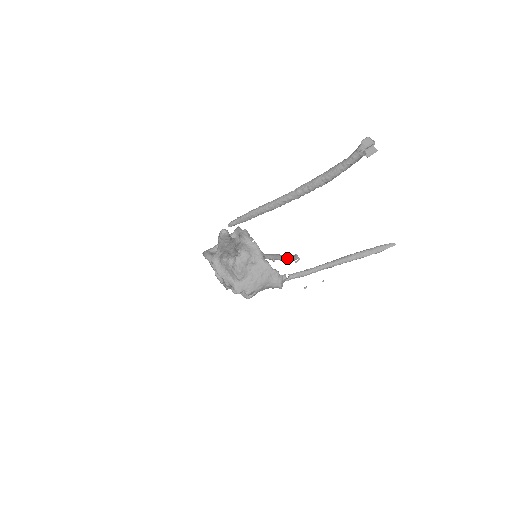
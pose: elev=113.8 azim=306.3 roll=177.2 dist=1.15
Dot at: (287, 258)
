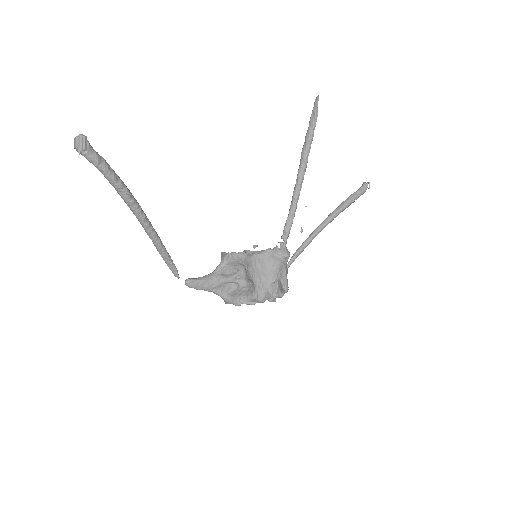
Dot at: (350, 200)
